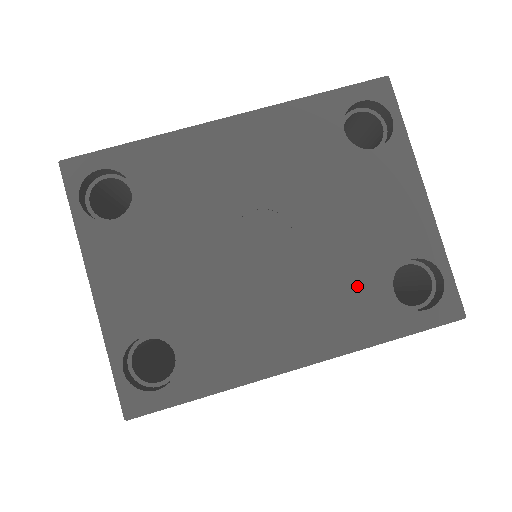
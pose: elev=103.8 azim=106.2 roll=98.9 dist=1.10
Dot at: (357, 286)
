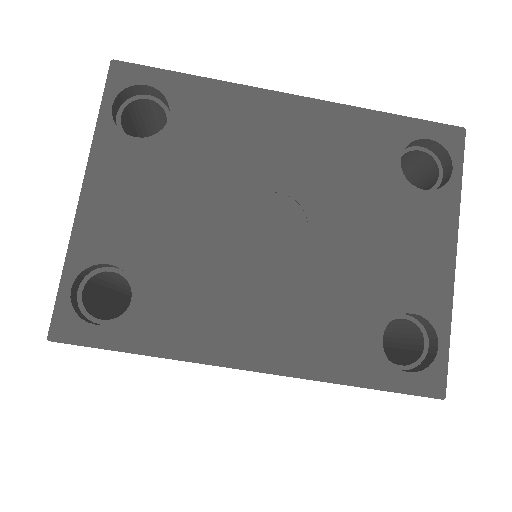
Dot at: (347, 315)
